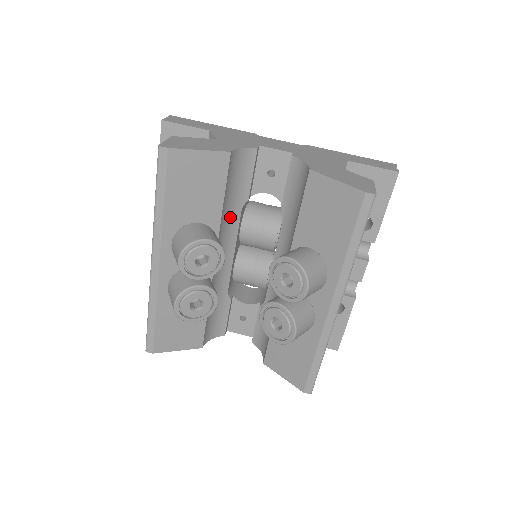
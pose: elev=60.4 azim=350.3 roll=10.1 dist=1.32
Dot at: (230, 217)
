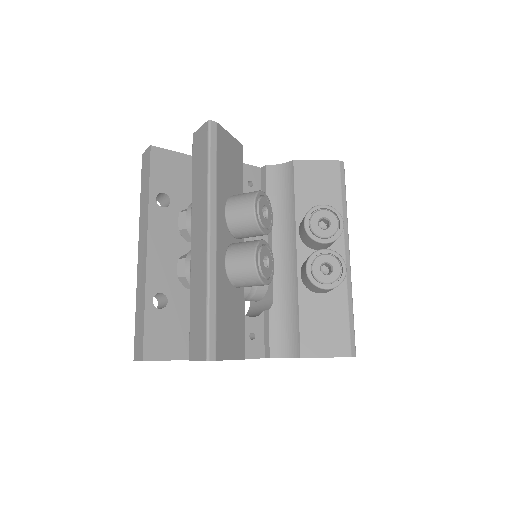
Dot at: occluded
